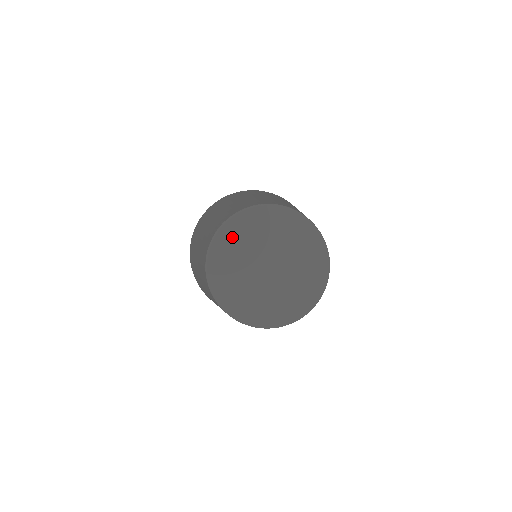
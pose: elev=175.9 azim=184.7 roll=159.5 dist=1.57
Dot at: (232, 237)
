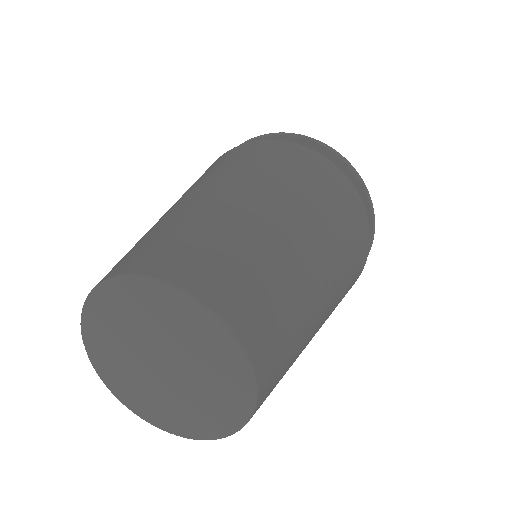
Dot at: (99, 335)
